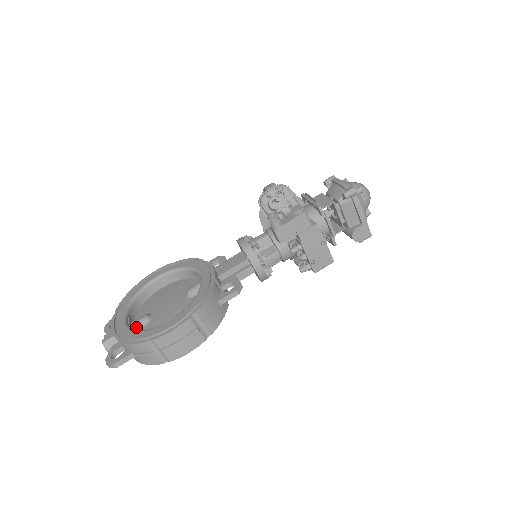
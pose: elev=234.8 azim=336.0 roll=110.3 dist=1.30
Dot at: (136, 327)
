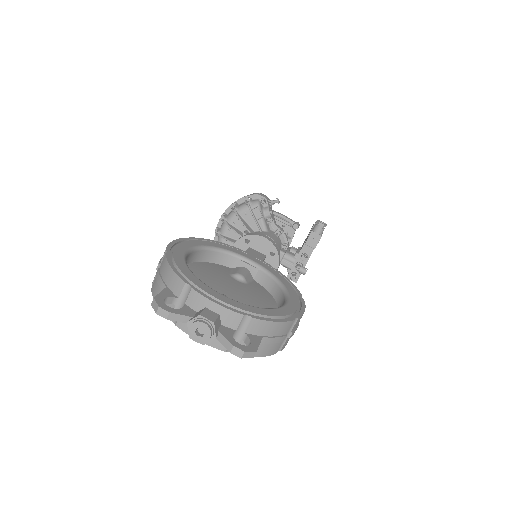
Dot at: occluded
